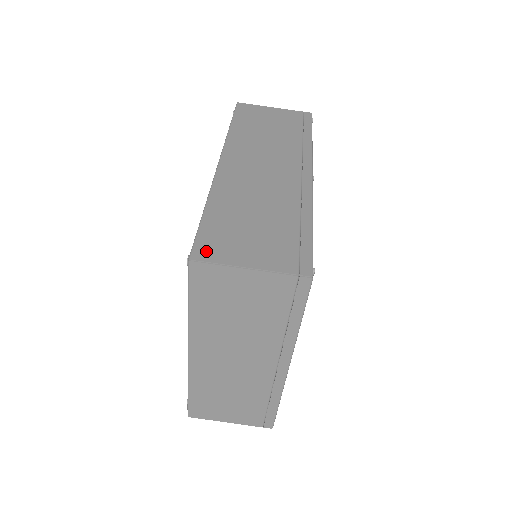
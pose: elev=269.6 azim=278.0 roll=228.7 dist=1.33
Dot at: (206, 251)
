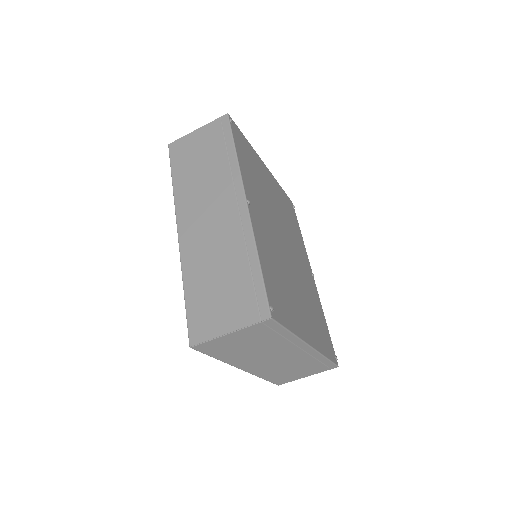
Dot at: (197, 333)
